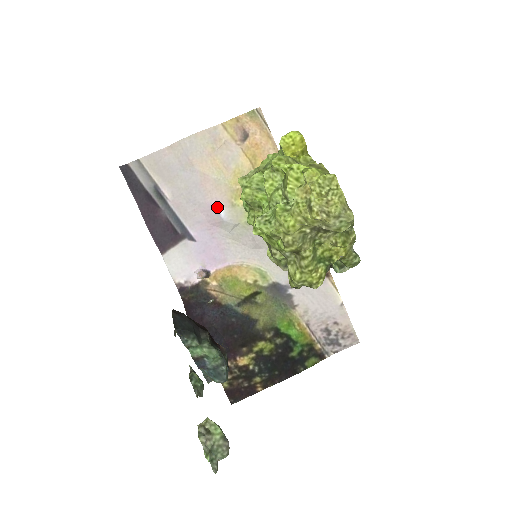
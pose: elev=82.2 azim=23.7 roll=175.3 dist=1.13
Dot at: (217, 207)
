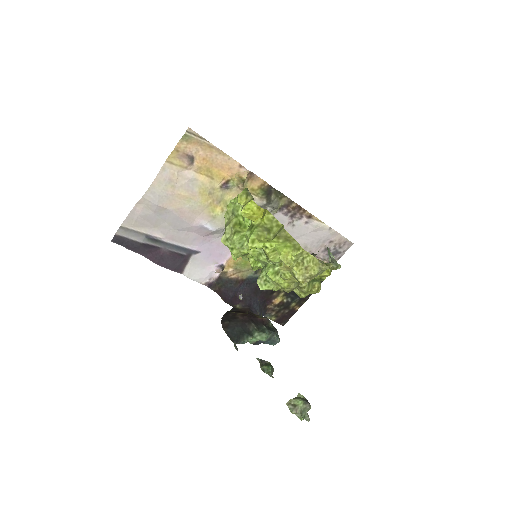
Dot at: (203, 226)
